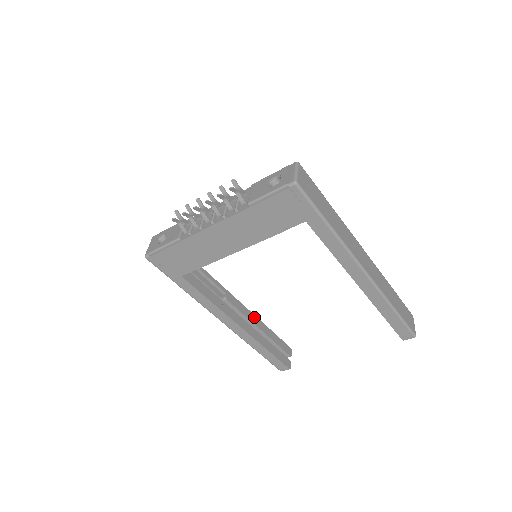
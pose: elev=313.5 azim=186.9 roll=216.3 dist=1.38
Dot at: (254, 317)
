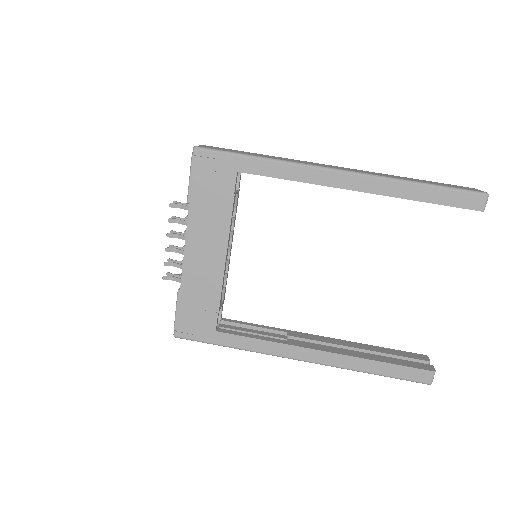
Dot at: (342, 341)
